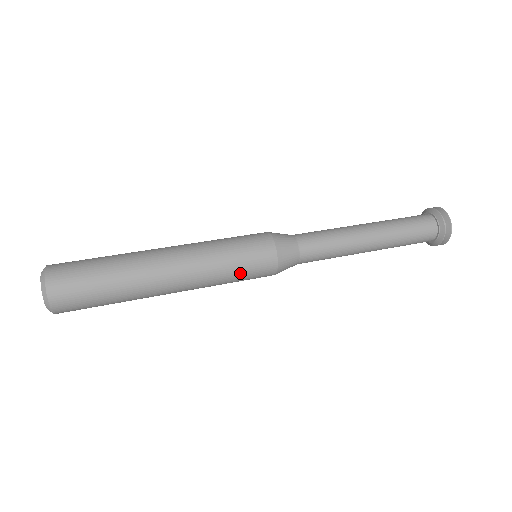
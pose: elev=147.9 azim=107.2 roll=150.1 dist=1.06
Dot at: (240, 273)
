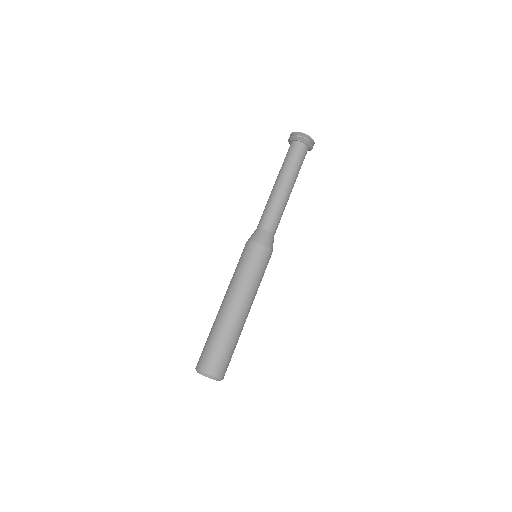
Dot at: occluded
